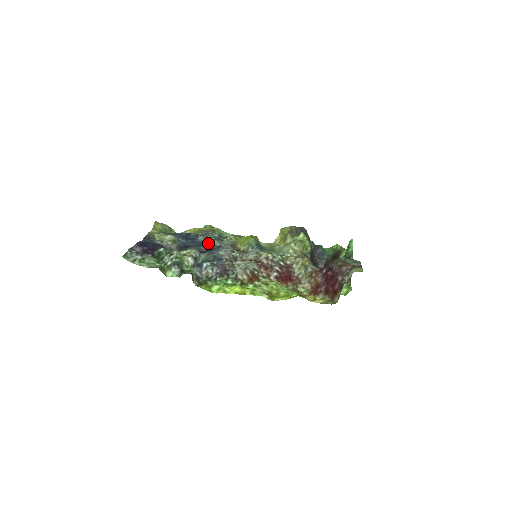
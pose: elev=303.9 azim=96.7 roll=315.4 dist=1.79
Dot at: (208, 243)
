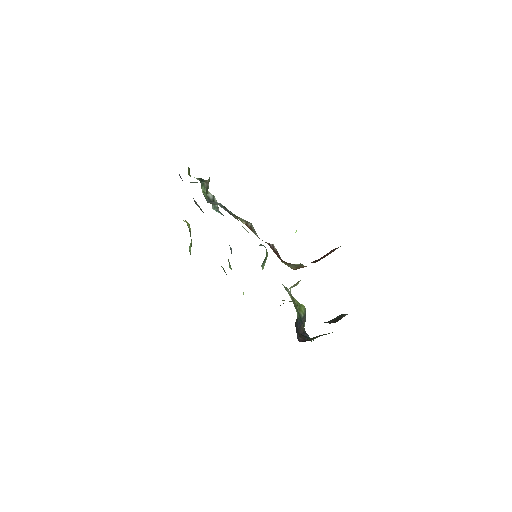
Dot at: occluded
